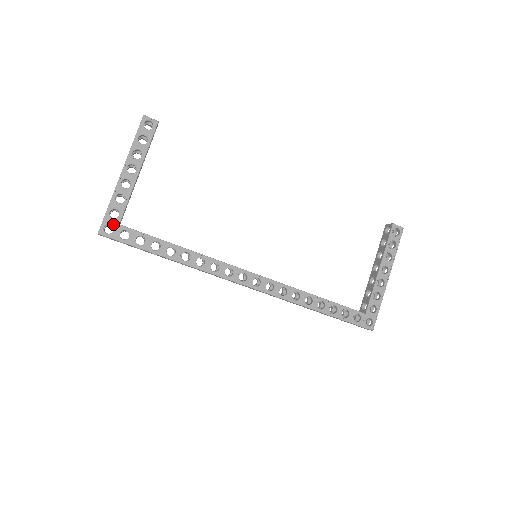
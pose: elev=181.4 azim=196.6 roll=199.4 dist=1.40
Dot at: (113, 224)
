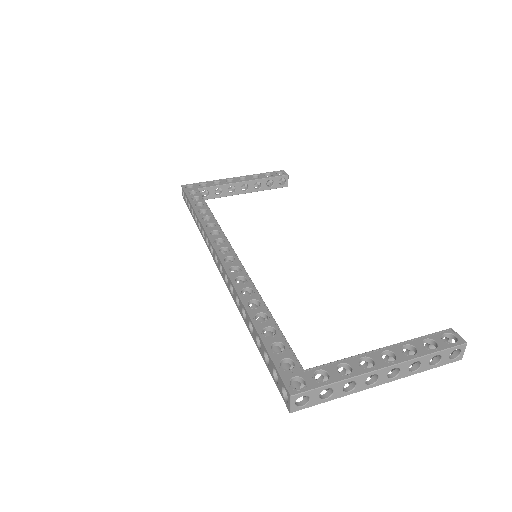
Dot at: (195, 187)
